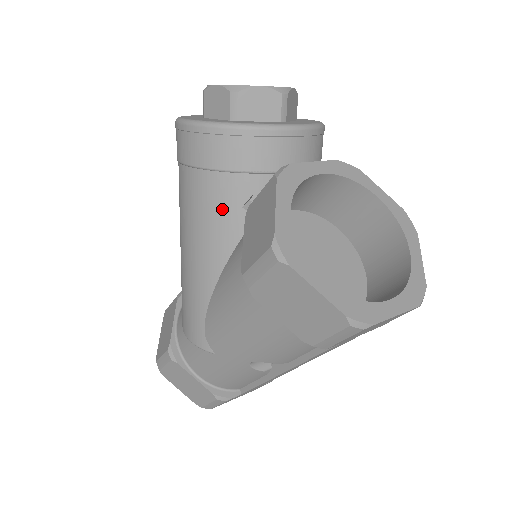
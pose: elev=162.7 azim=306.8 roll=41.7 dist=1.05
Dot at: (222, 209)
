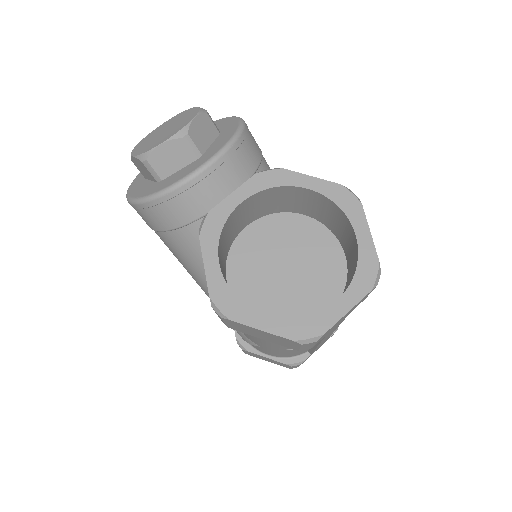
Dot at: (192, 255)
